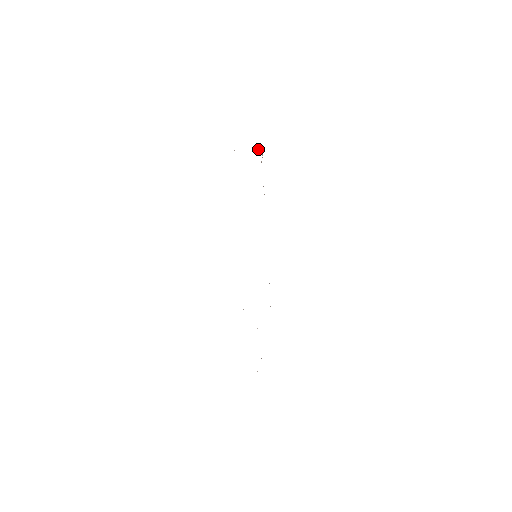
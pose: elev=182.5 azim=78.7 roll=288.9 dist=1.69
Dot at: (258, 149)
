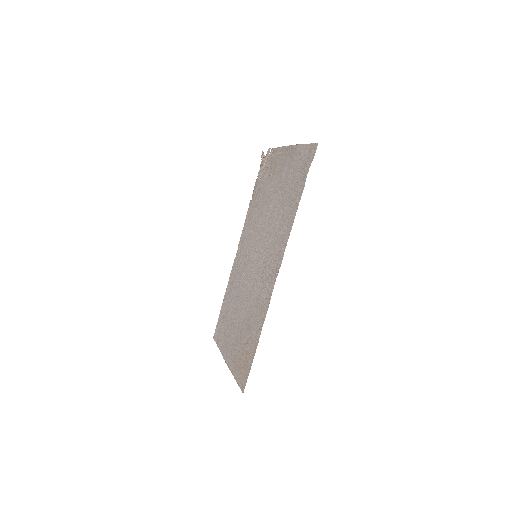
Dot at: (269, 155)
